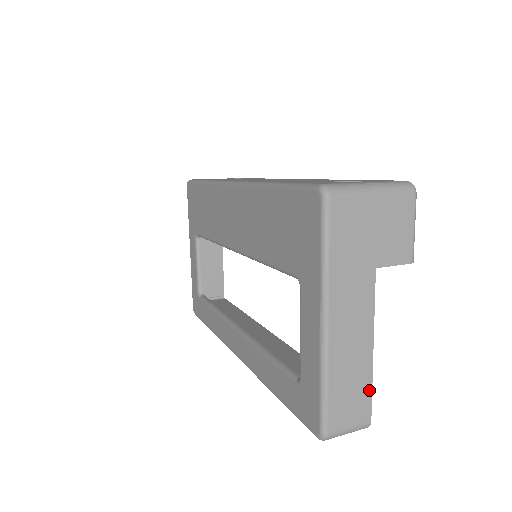
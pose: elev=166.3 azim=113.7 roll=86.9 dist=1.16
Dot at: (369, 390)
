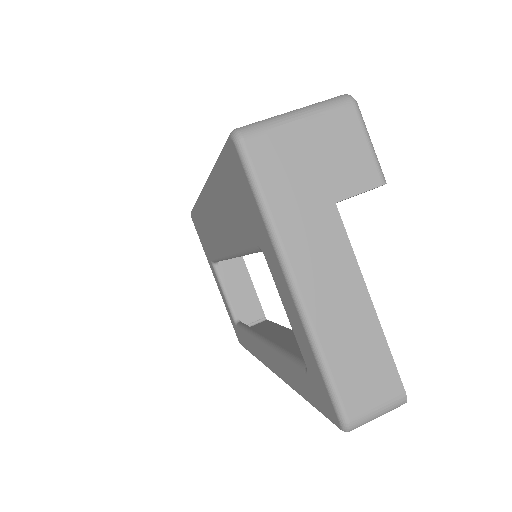
Dot at: (386, 353)
